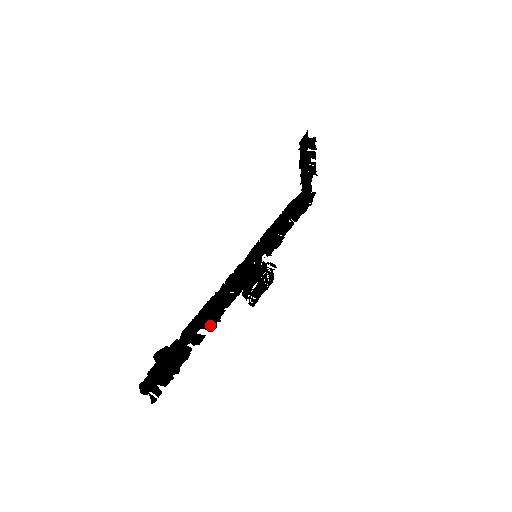
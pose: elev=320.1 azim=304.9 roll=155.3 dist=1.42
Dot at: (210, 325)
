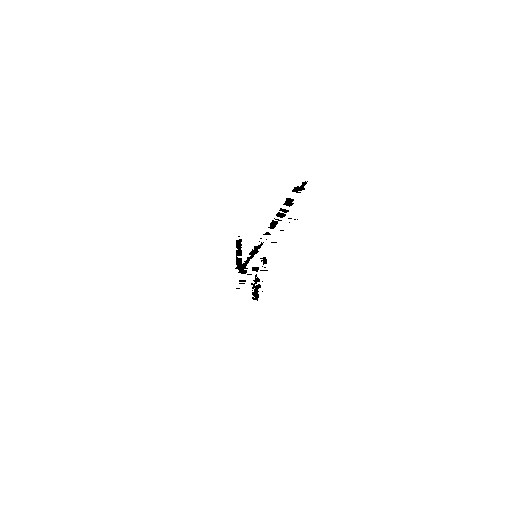
Dot at: occluded
